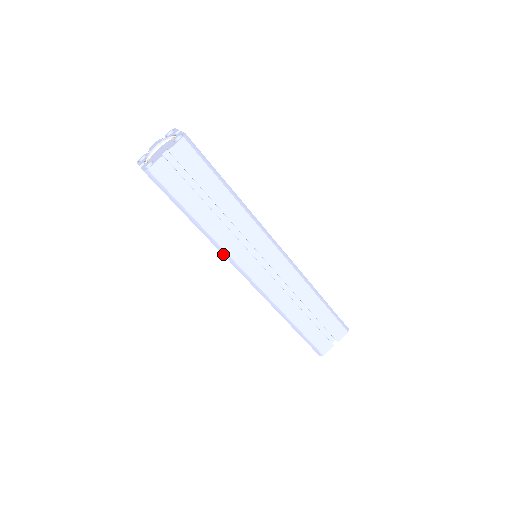
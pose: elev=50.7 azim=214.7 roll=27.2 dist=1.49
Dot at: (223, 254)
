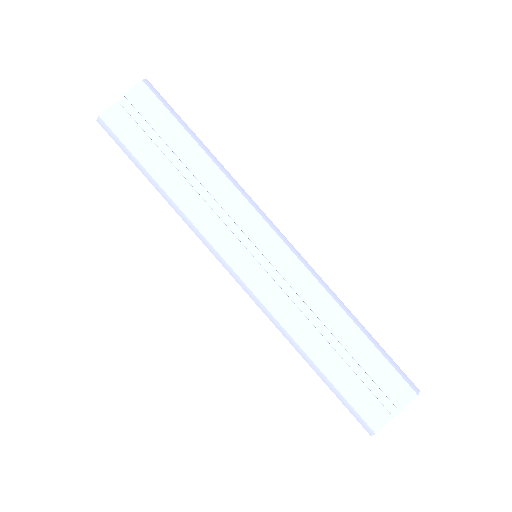
Dot at: (195, 233)
